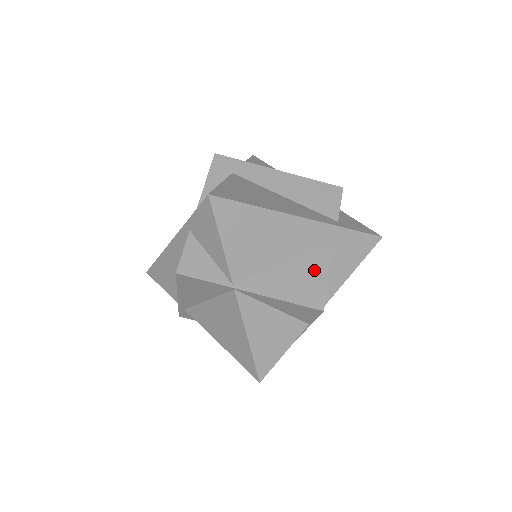
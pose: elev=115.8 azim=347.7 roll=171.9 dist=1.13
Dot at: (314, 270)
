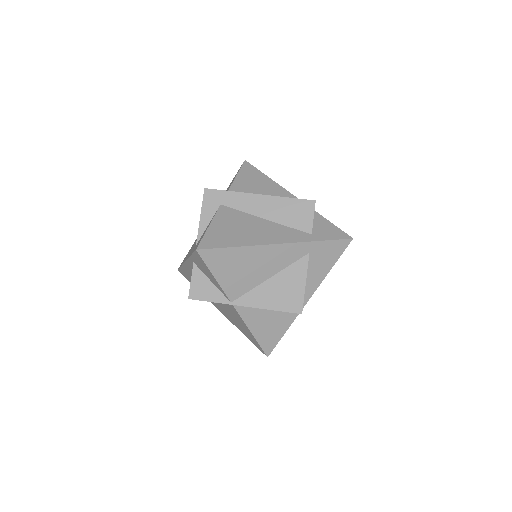
Dot at: (293, 281)
